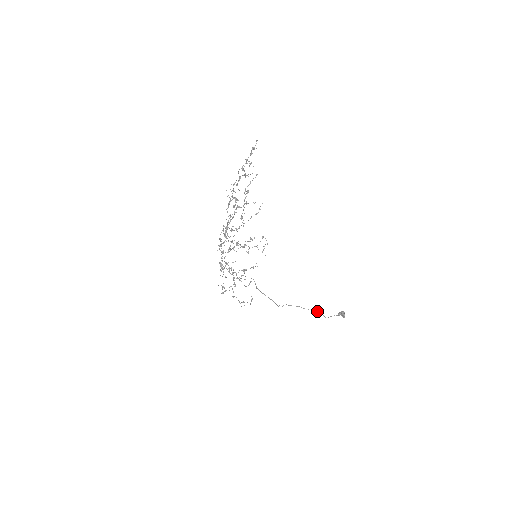
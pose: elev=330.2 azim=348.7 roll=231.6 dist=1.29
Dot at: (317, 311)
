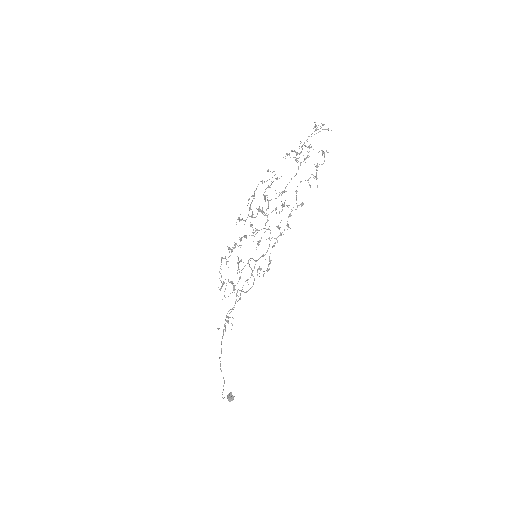
Dot at: (224, 382)
